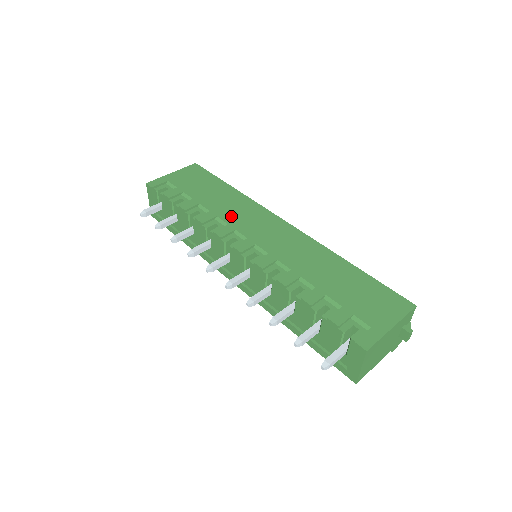
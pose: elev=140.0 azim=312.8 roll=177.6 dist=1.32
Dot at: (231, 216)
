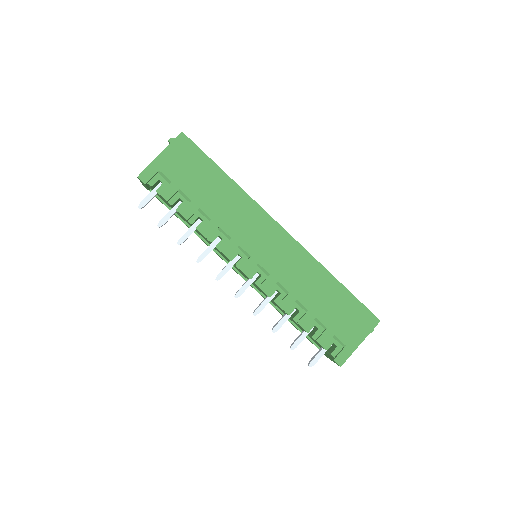
Dot at: (233, 226)
